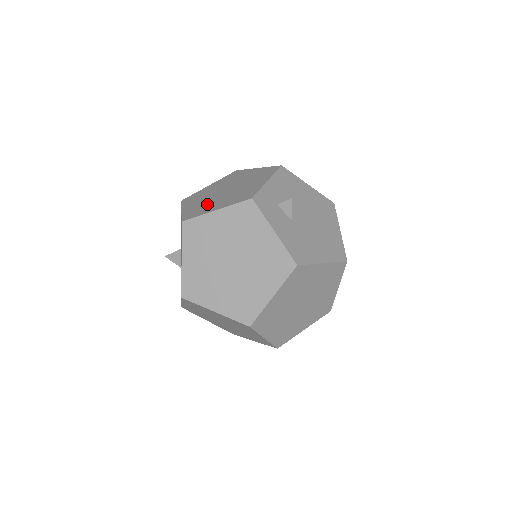
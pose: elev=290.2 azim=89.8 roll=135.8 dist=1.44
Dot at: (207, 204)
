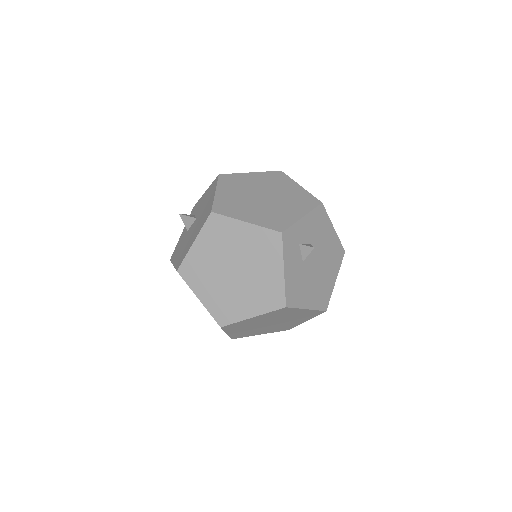
Dot at: (241, 204)
